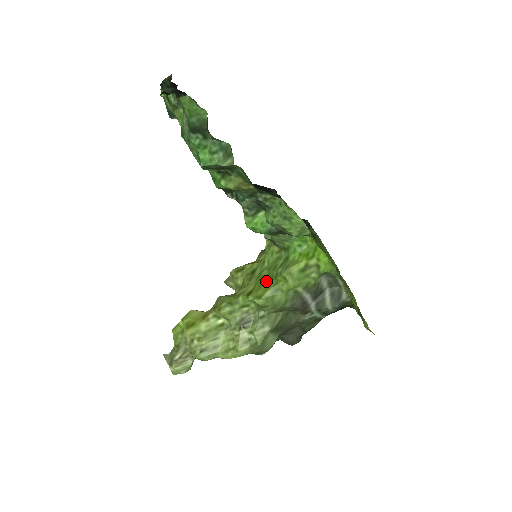
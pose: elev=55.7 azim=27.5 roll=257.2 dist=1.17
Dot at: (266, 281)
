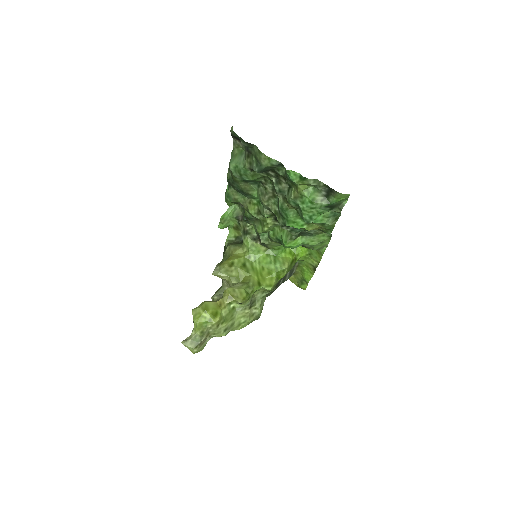
Dot at: (266, 273)
